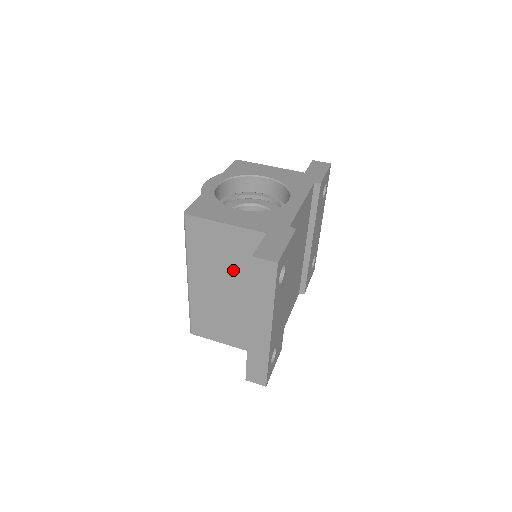
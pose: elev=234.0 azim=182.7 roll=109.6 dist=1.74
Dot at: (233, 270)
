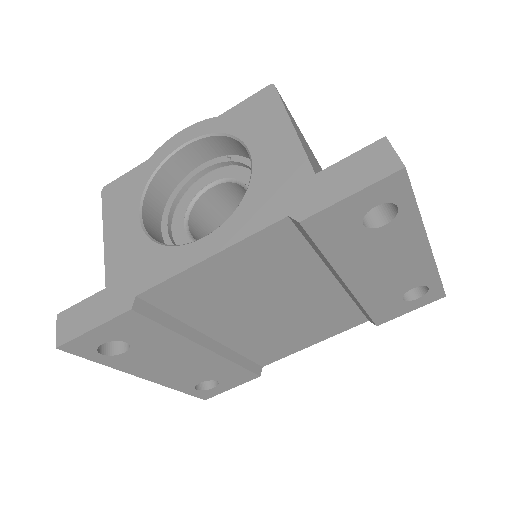
Dot at: occluded
